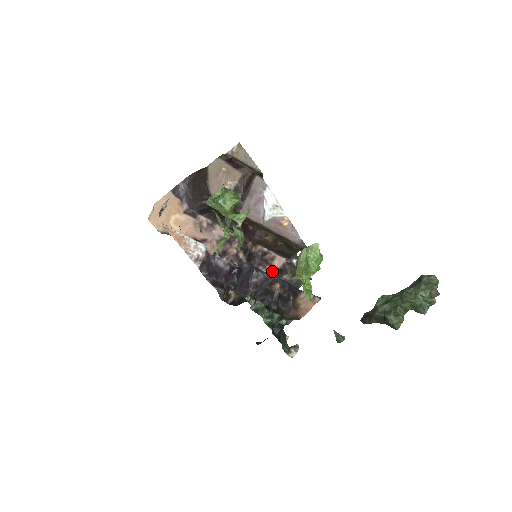
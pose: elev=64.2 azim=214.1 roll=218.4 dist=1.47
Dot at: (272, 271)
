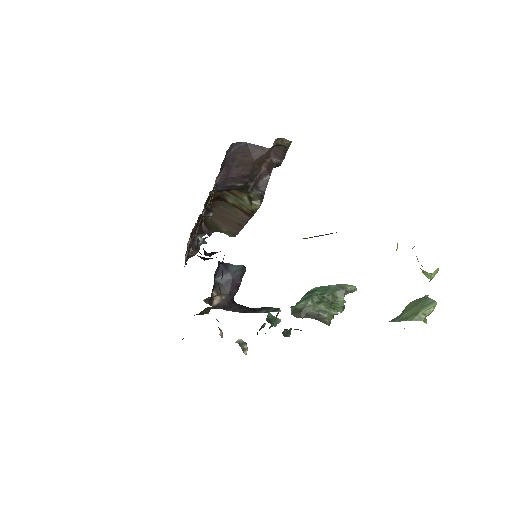
Dot at: occluded
